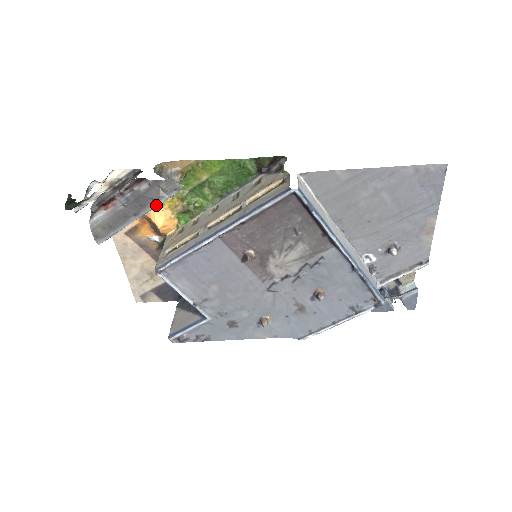
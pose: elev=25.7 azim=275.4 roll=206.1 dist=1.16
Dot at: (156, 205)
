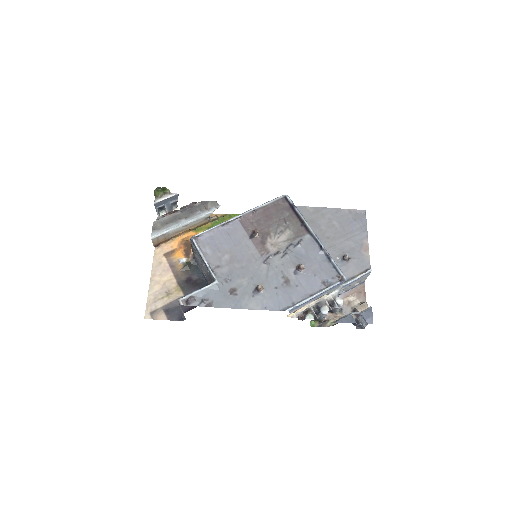
Dot at: (200, 215)
